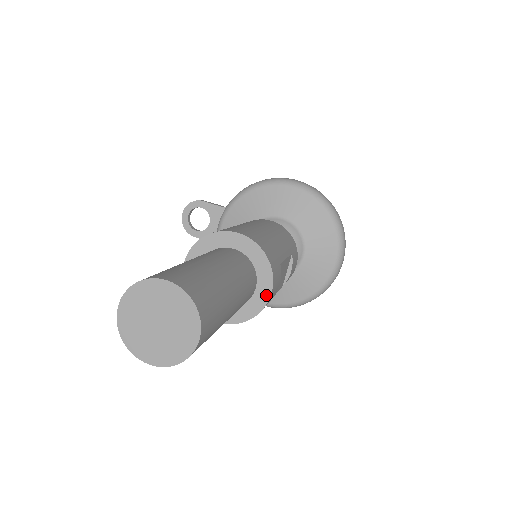
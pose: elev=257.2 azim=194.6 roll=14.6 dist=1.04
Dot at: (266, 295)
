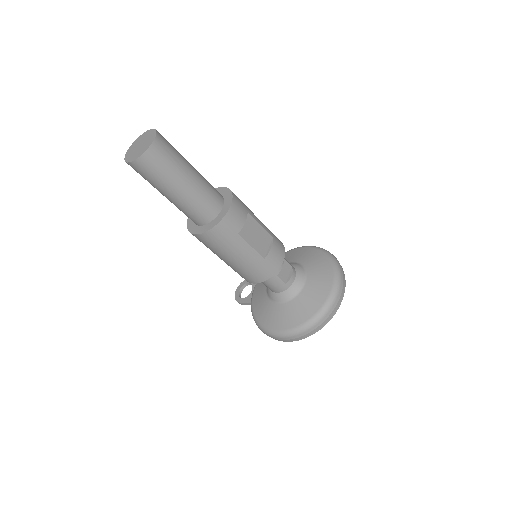
Dot at: (227, 209)
